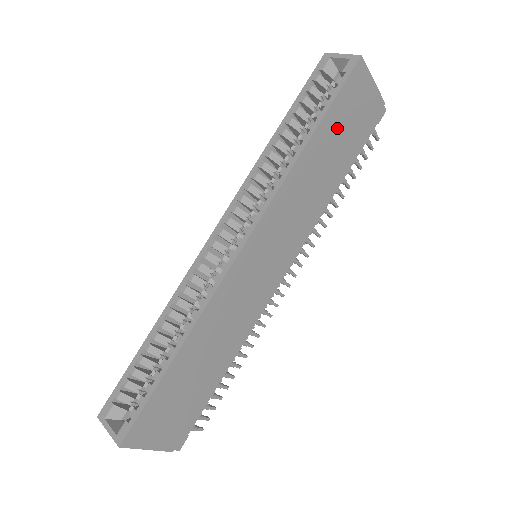
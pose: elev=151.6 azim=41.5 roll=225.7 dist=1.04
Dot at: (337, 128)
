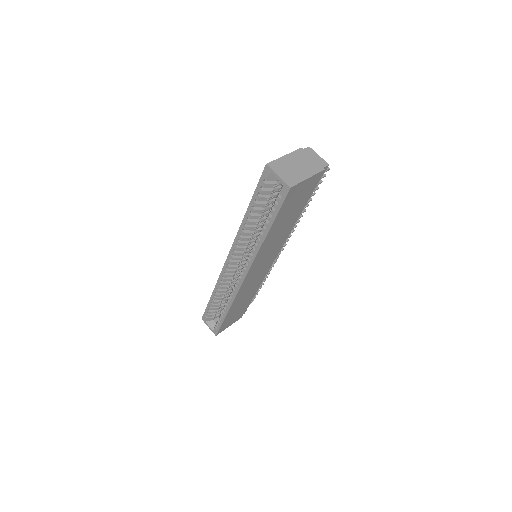
Dot at: (286, 213)
